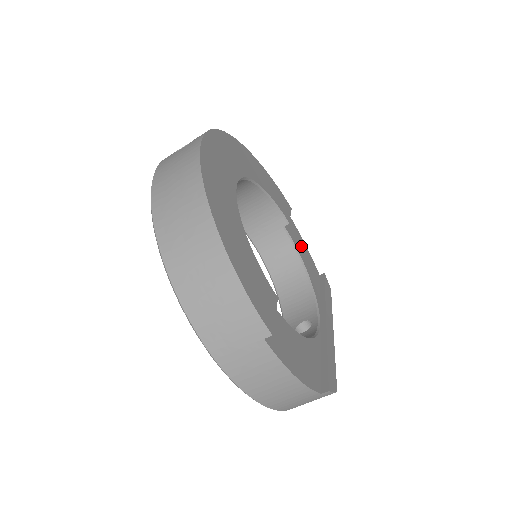
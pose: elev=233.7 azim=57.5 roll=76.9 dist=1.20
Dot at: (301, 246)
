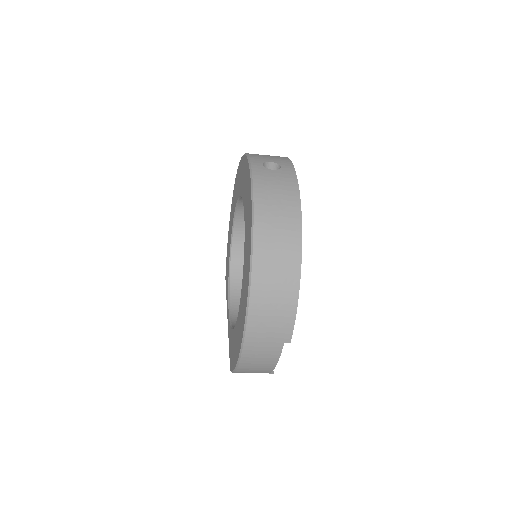
Dot at: occluded
